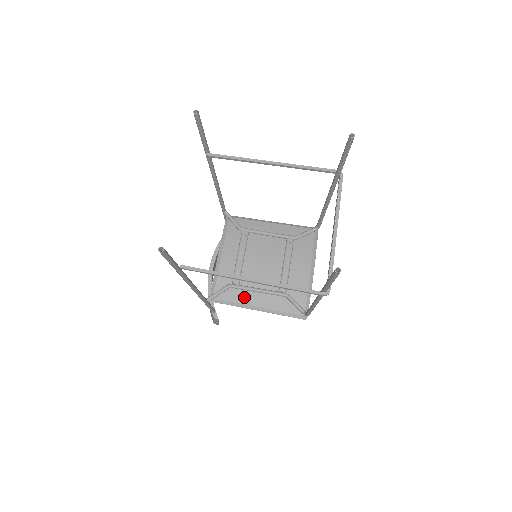
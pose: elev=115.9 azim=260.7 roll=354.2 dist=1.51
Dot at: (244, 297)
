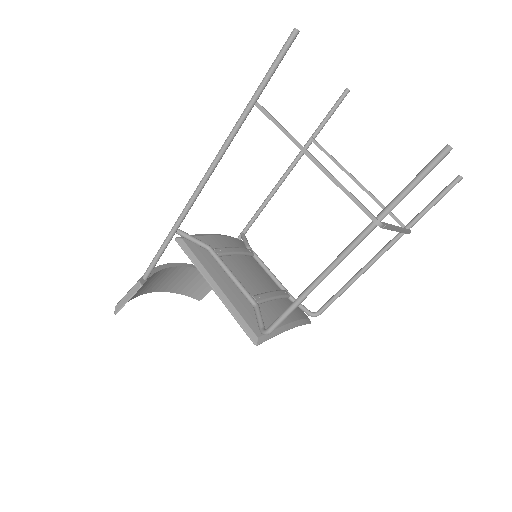
Dot at: (212, 267)
